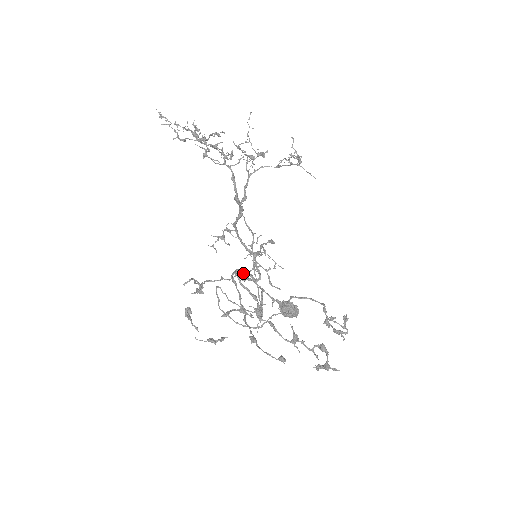
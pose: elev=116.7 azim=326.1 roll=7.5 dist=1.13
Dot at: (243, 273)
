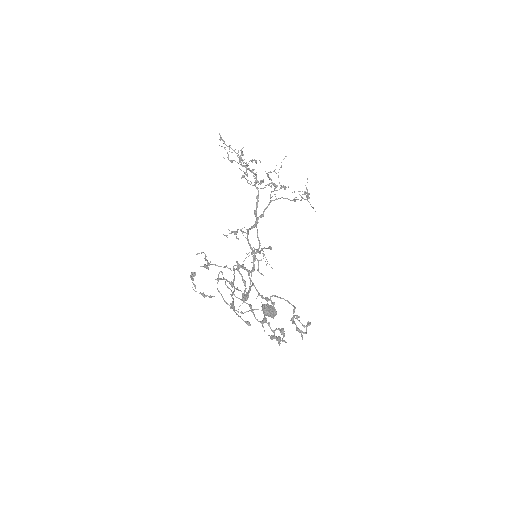
Dot at: (243, 268)
